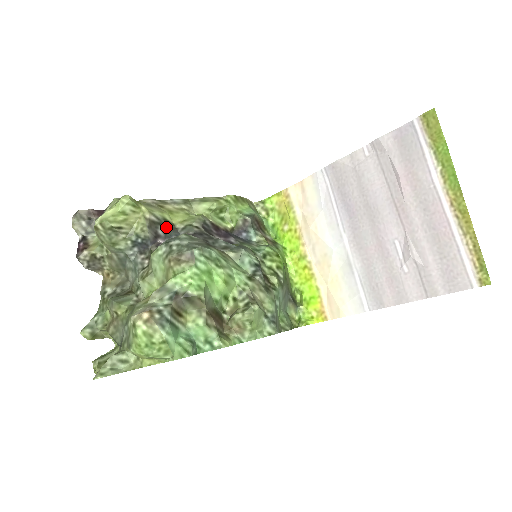
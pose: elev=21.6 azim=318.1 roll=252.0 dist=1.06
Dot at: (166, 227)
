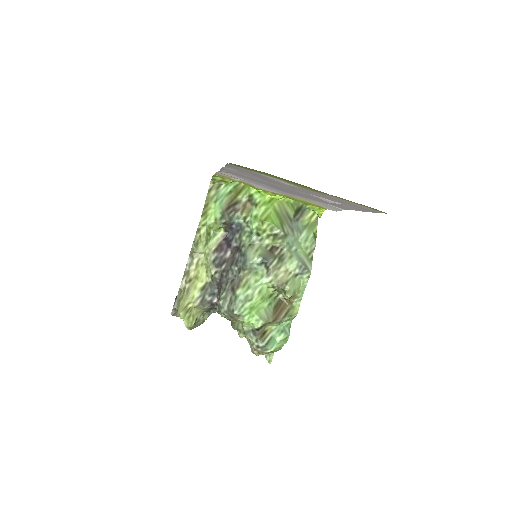
Dot at: (207, 292)
